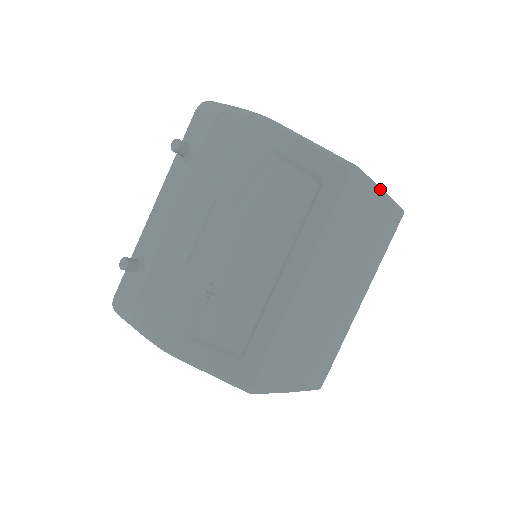
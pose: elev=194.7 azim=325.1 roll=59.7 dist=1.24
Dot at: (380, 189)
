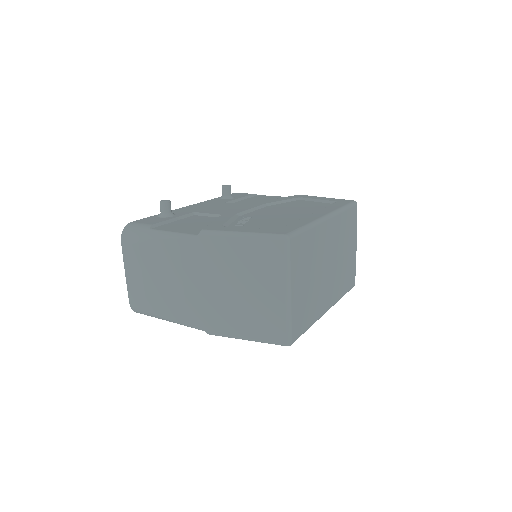
Dot at: occluded
